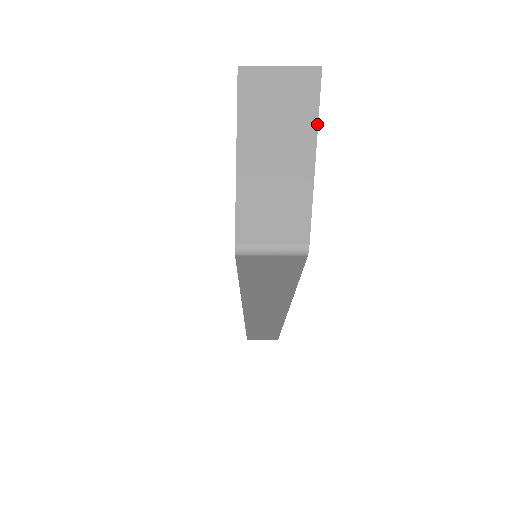
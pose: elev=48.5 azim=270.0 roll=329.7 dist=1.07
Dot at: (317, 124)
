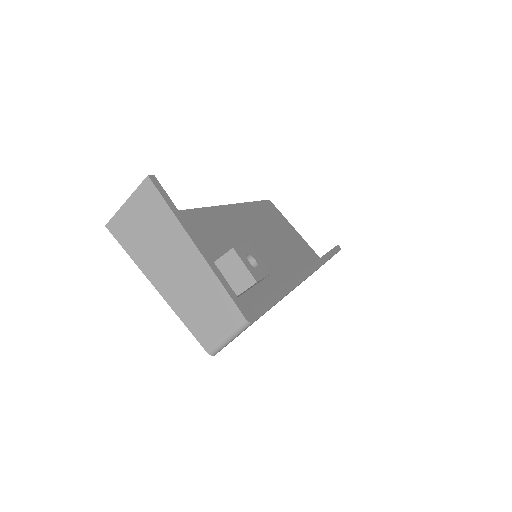
Dot at: (182, 227)
